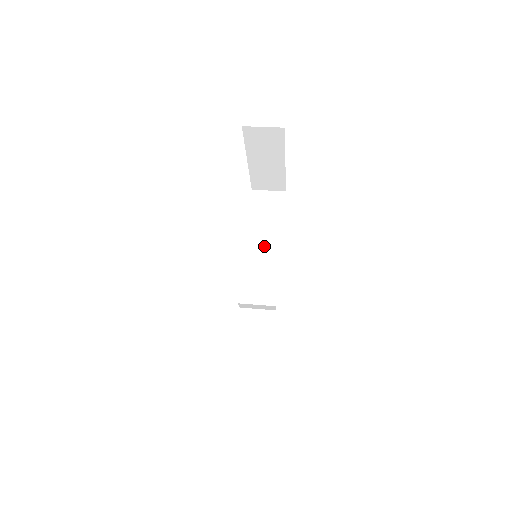
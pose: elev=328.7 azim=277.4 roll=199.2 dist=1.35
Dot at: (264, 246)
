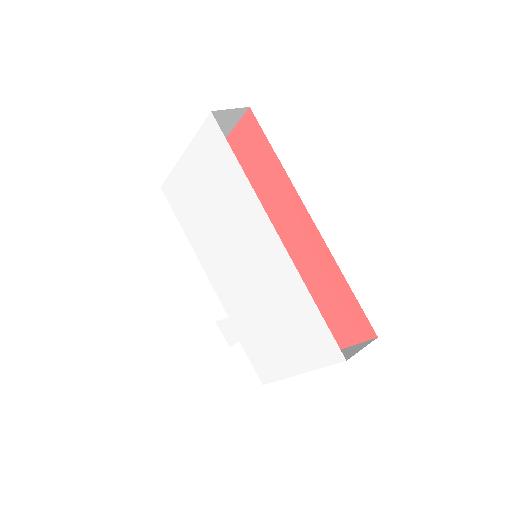
Dot at: occluded
